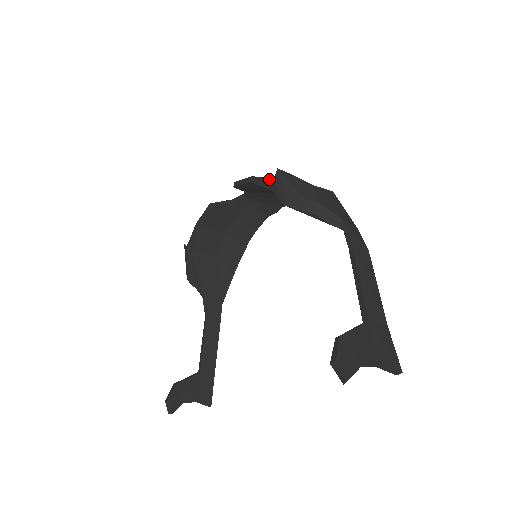
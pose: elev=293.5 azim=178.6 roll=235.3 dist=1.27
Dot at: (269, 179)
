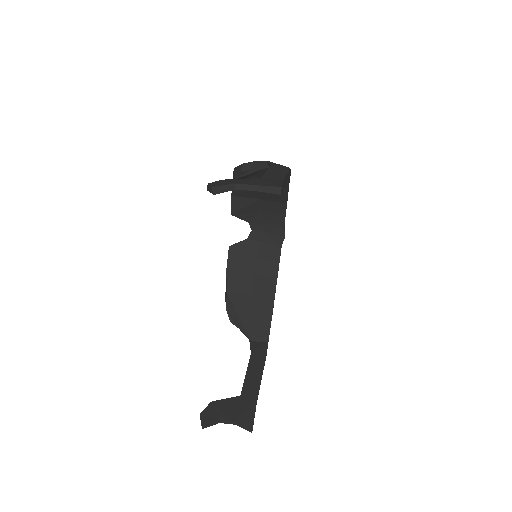
Dot at: occluded
